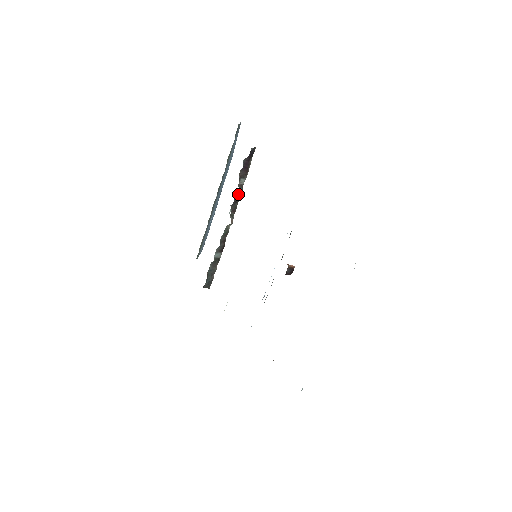
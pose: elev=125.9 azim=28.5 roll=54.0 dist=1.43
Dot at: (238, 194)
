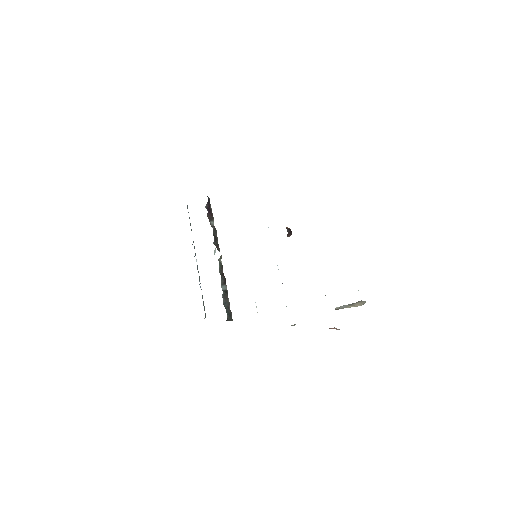
Dot at: (214, 233)
